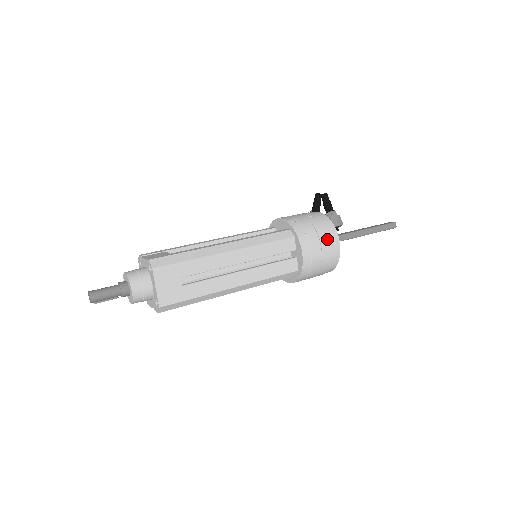
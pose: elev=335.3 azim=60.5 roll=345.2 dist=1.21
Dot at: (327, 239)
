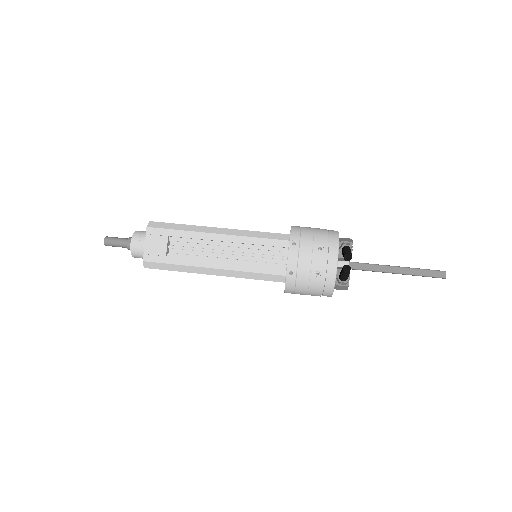
Dot at: (316, 295)
